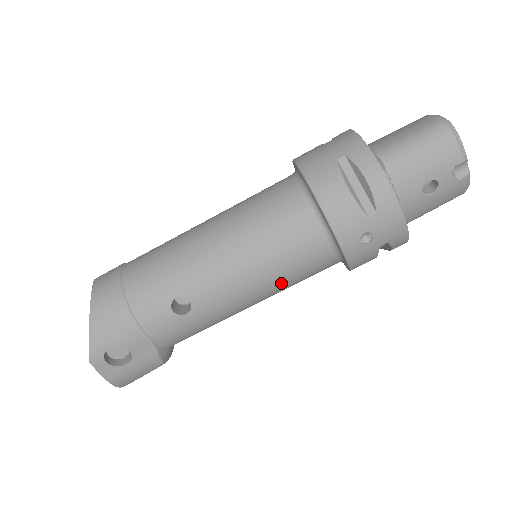
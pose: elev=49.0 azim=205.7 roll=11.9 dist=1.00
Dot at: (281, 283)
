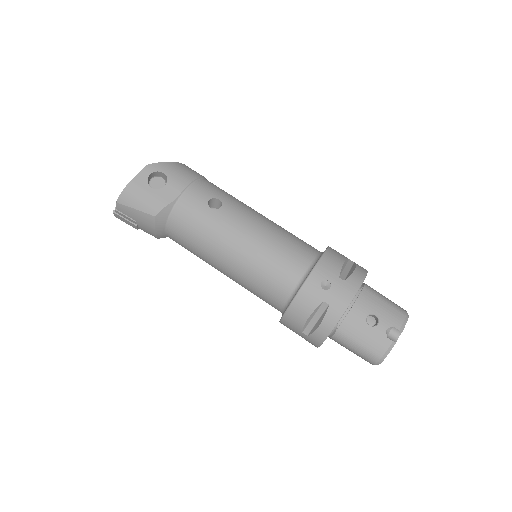
Dot at: (260, 259)
